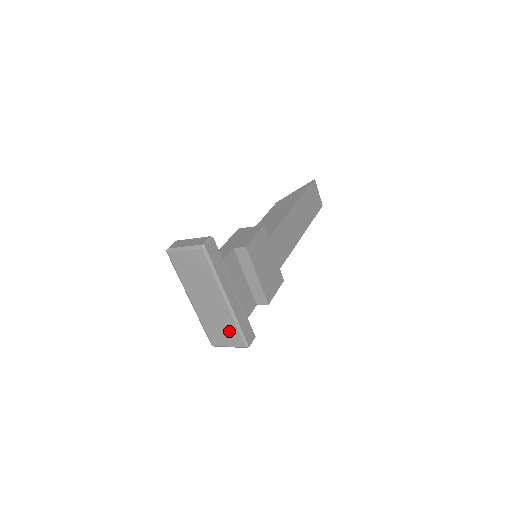
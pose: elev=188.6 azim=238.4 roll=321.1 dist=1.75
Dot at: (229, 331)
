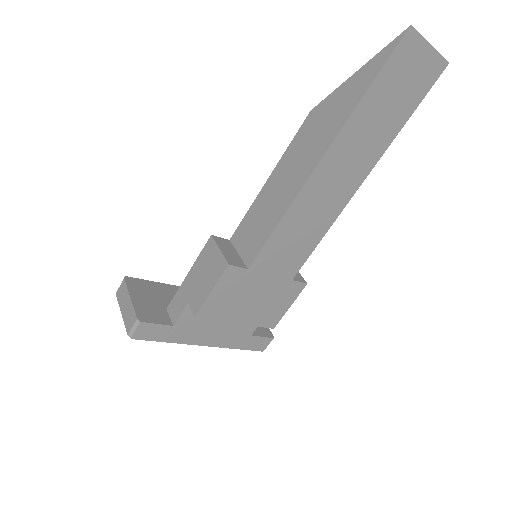
Dot at: occluded
